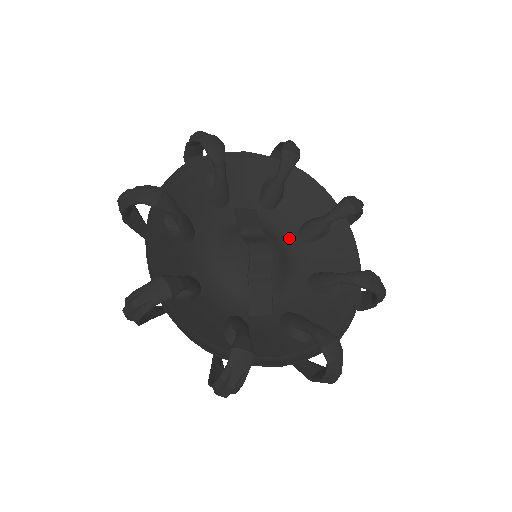
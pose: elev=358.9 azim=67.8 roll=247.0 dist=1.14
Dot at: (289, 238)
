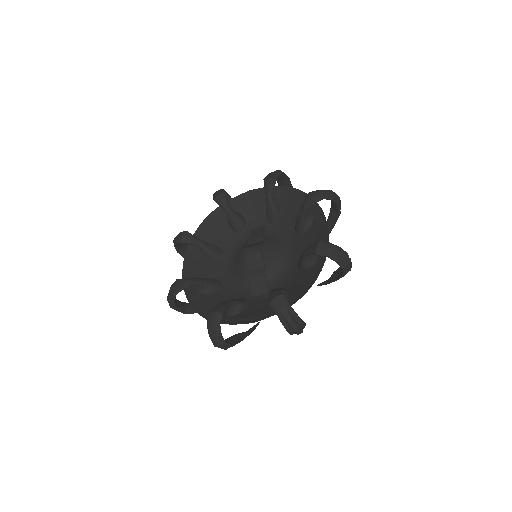
Dot at: (289, 238)
